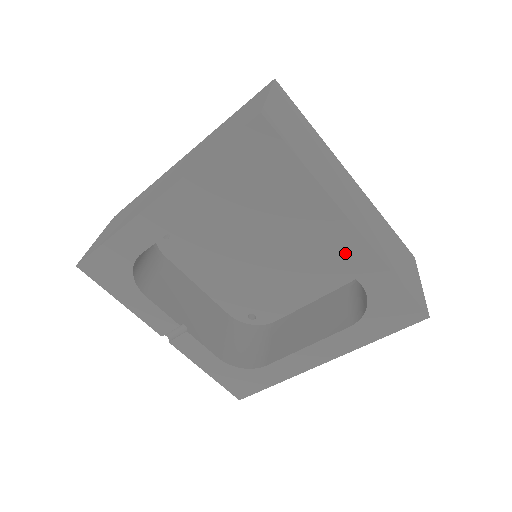
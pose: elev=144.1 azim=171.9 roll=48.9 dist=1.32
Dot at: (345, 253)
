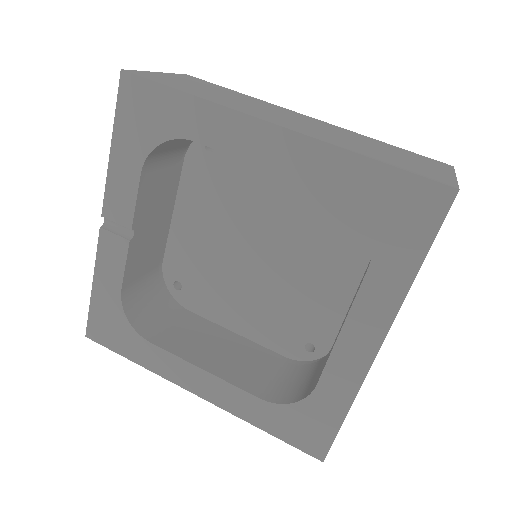
Dot at: (343, 353)
